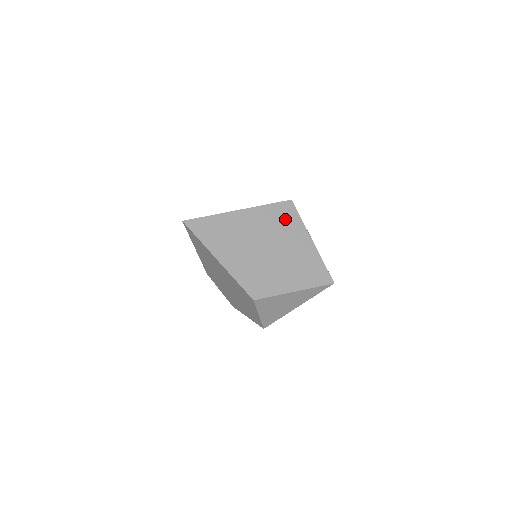
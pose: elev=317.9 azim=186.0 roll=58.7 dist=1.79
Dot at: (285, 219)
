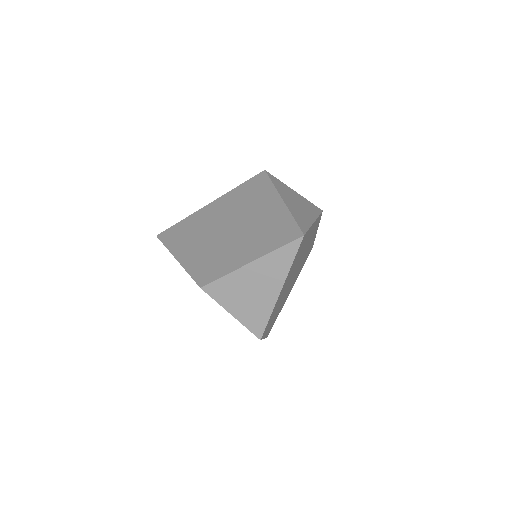
Dot at: (254, 191)
